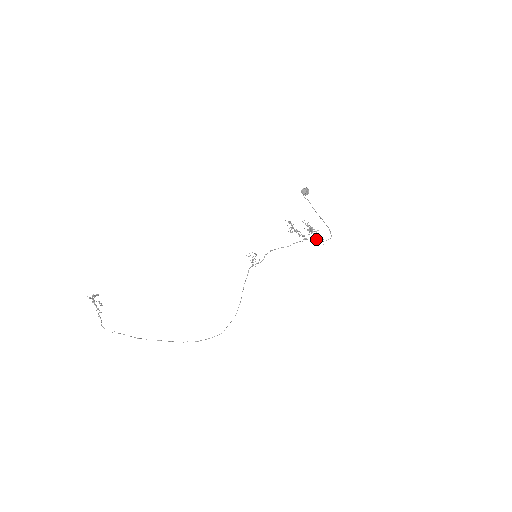
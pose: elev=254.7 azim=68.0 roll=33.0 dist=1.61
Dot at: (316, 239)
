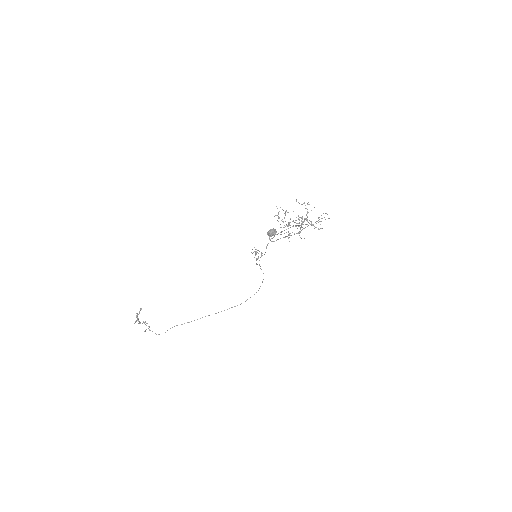
Dot at: (313, 225)
